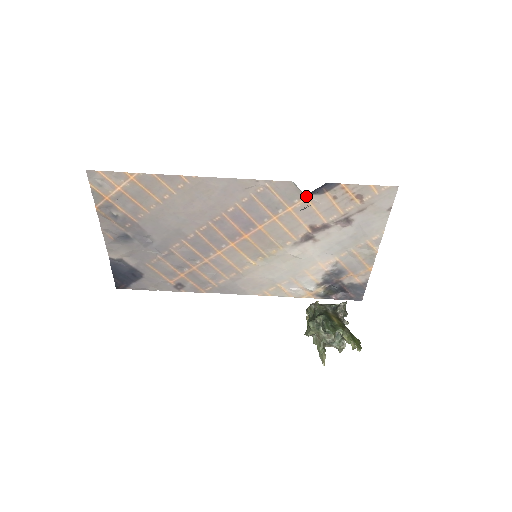
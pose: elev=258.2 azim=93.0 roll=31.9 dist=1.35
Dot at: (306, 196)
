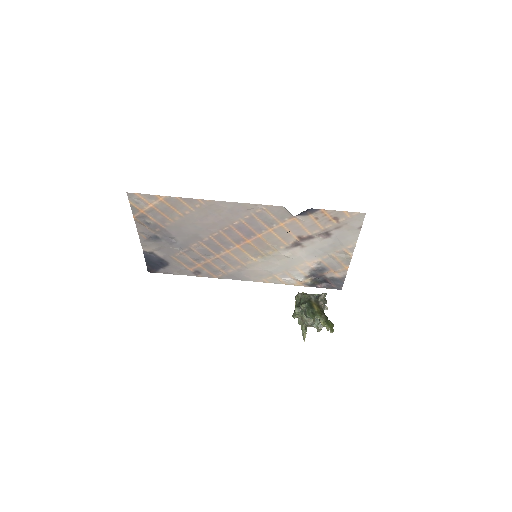
Dot at: (294, 216)
